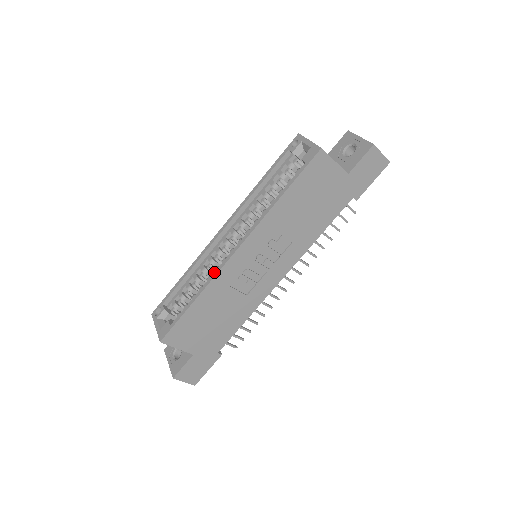
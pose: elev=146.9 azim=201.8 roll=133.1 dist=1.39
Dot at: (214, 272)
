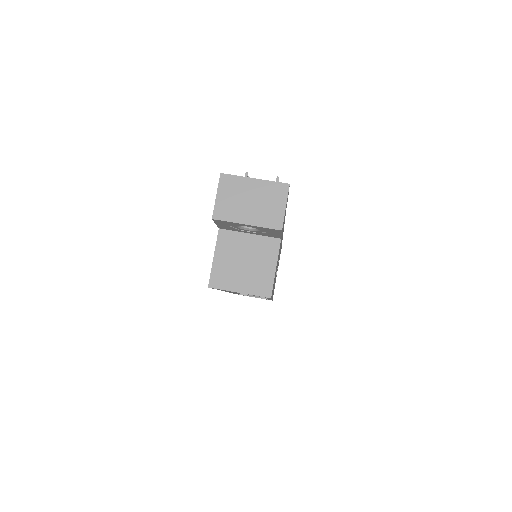
Dot at: occluded
